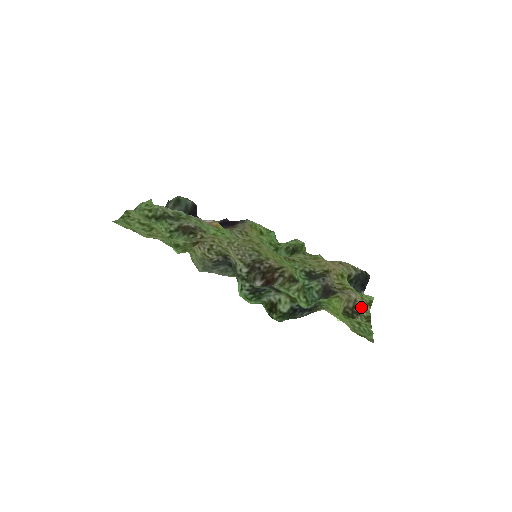
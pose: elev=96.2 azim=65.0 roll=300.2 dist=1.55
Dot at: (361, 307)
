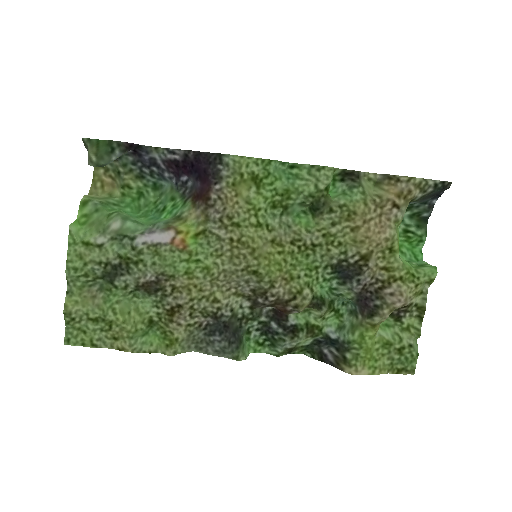
Dot at: (413, 299)
